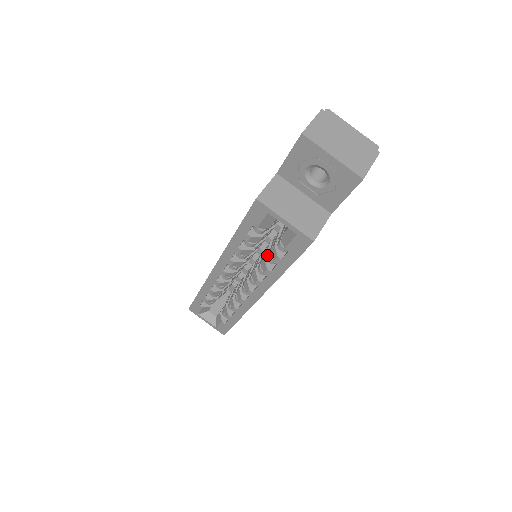
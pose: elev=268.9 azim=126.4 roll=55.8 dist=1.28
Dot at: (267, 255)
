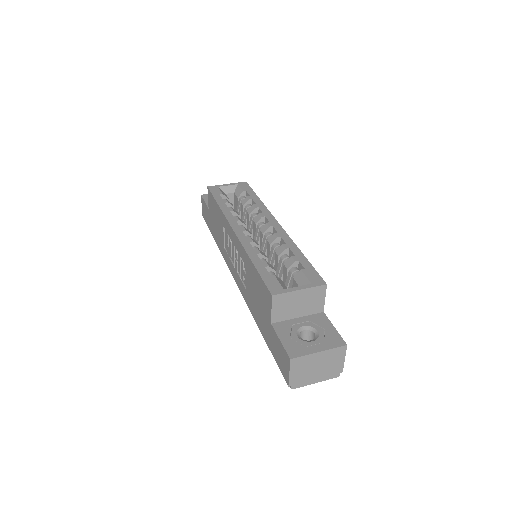
Dot at: (247, 214)
